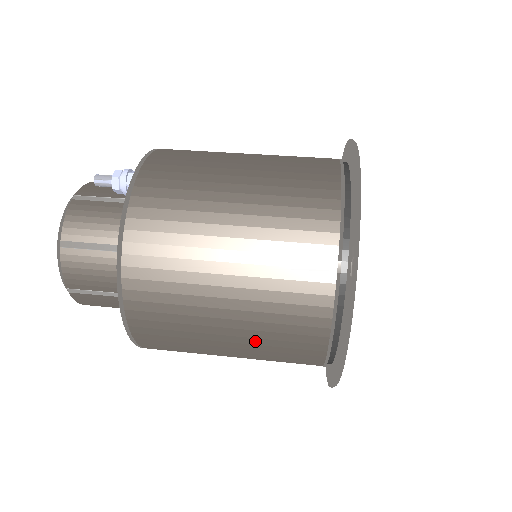
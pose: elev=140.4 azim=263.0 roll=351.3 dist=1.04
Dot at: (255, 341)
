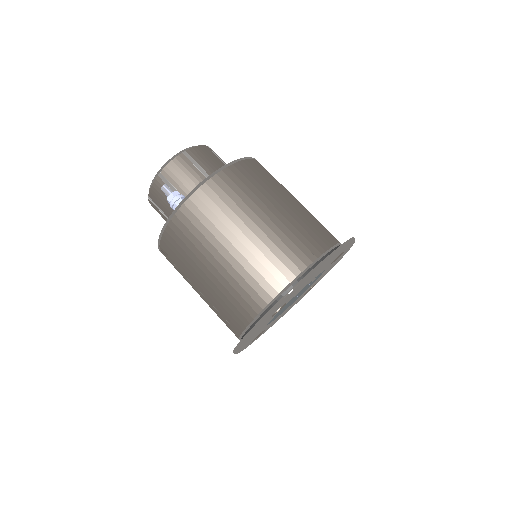
Dot at: occluded
